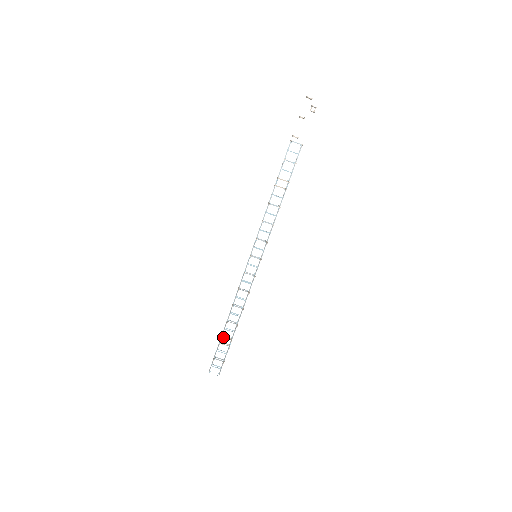
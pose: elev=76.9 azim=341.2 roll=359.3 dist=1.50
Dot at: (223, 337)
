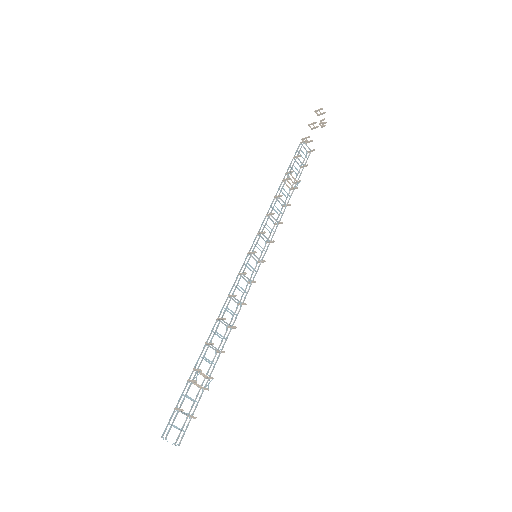
Dot at: (199, 370)
